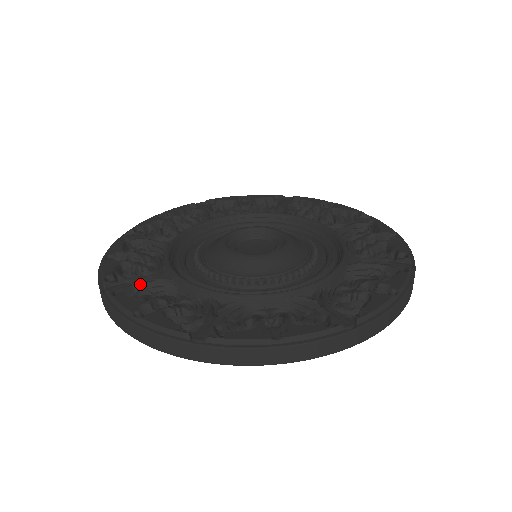
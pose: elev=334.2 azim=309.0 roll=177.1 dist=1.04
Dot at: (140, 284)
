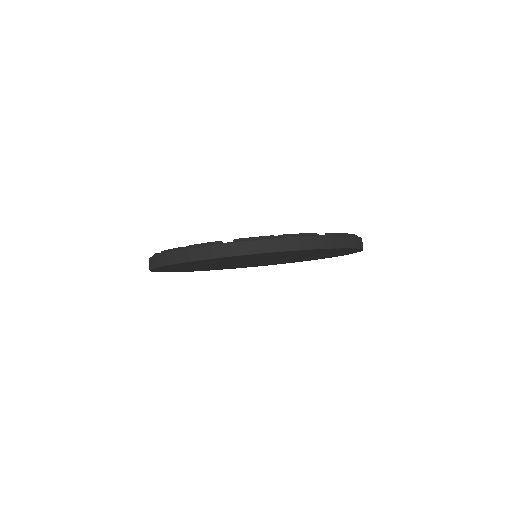
Dot at: occluded
